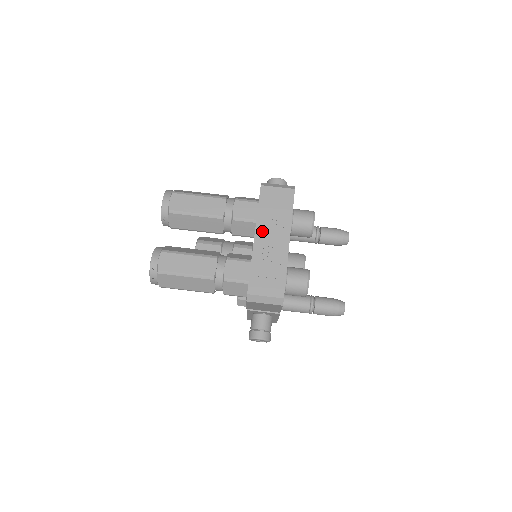
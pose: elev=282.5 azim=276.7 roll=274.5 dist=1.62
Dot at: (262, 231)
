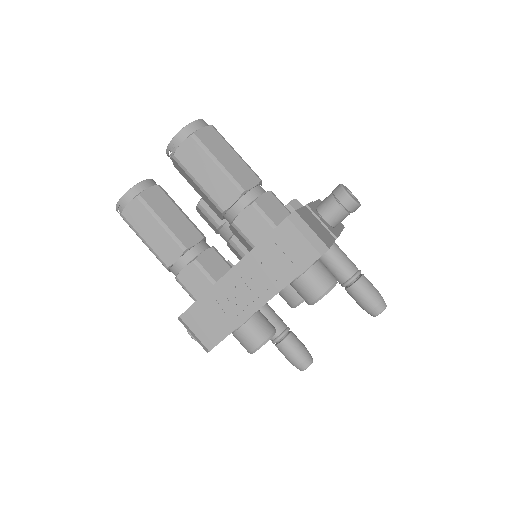
Dot at: (243, 271)
